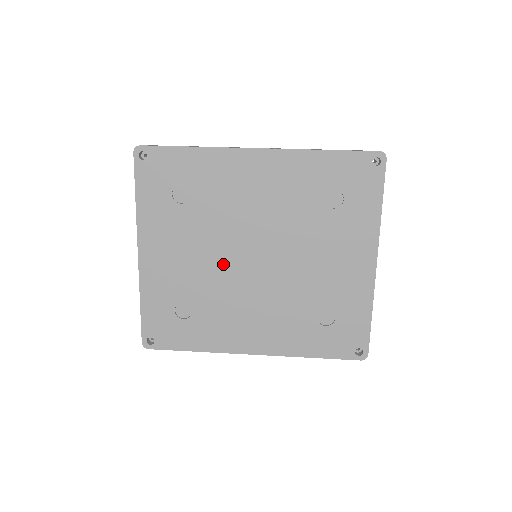
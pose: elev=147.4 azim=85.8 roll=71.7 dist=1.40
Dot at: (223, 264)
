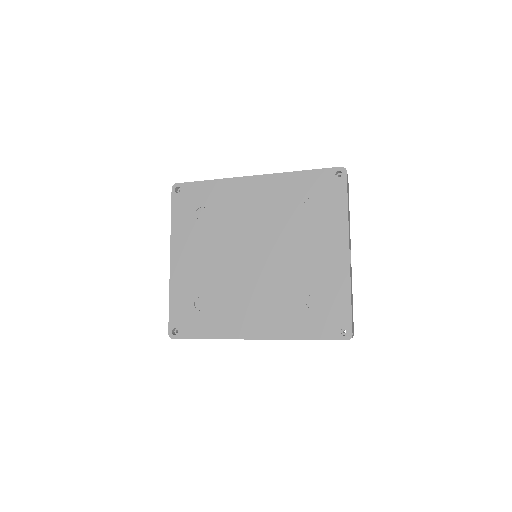
Dot at: (230, 263)
